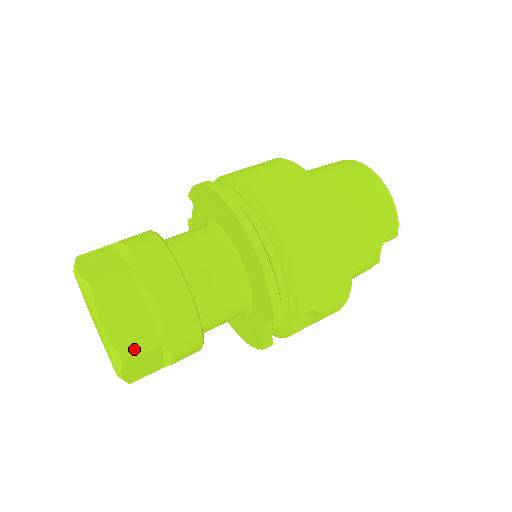
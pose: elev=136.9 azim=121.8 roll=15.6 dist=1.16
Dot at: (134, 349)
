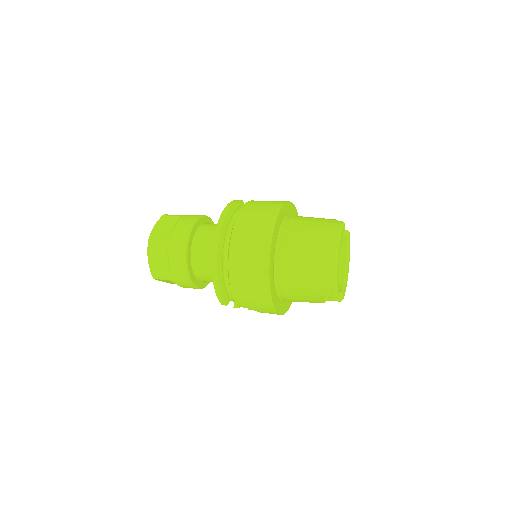
Dot at: (158, 276)
